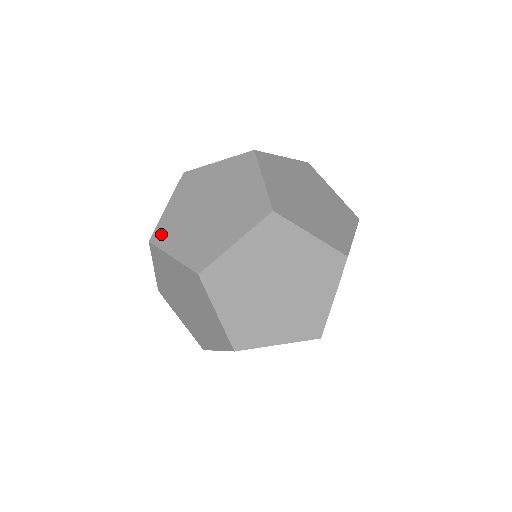
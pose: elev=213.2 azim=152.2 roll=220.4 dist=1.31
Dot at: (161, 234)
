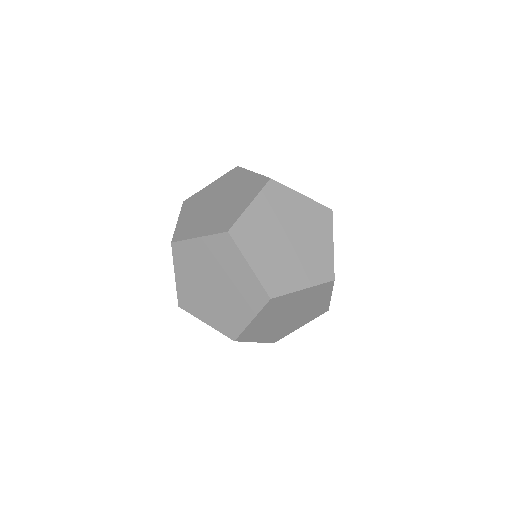
Dot at: (185, 302)
